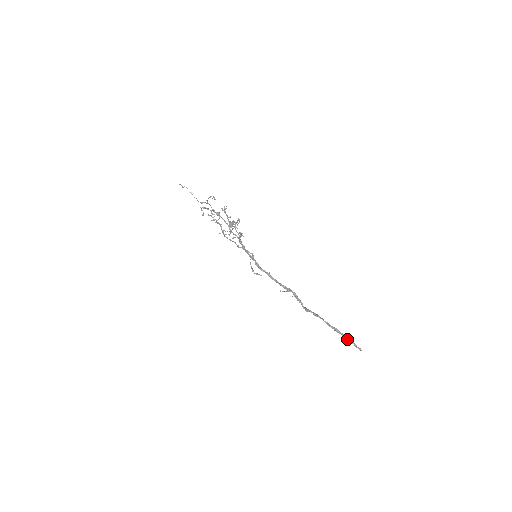
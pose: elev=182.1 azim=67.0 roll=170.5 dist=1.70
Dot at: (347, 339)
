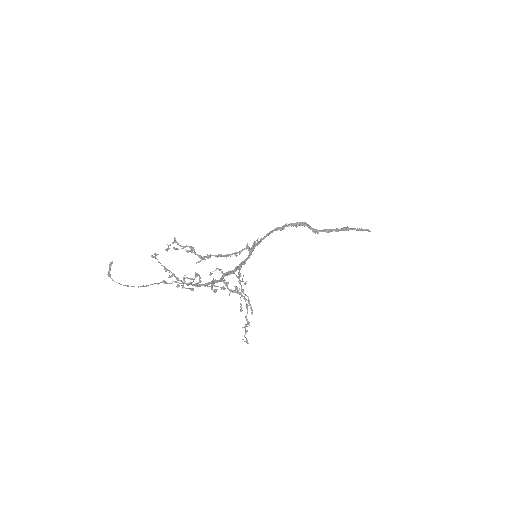
Dot at: (357, 230)
